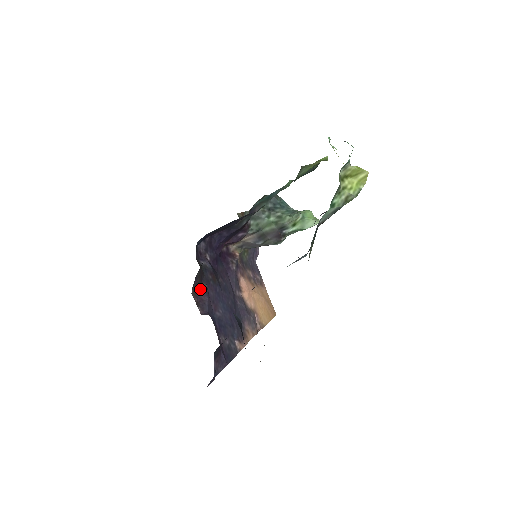
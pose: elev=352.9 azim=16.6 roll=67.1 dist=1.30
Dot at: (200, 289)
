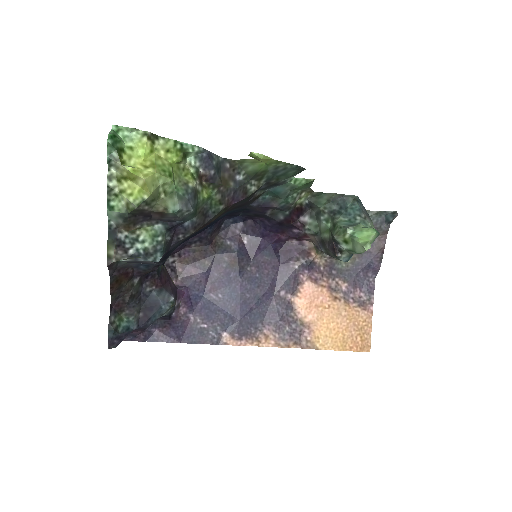
Dot at: (196, 263)
